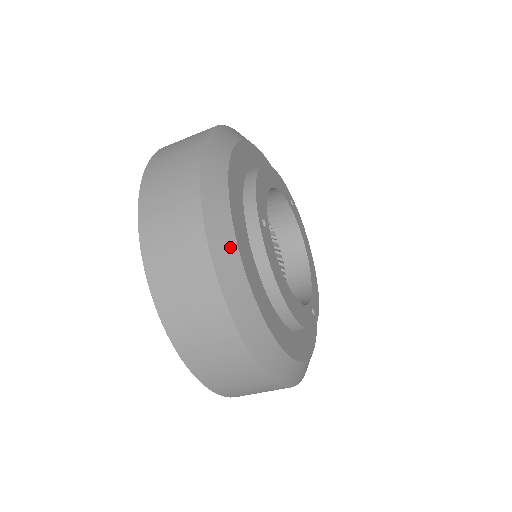
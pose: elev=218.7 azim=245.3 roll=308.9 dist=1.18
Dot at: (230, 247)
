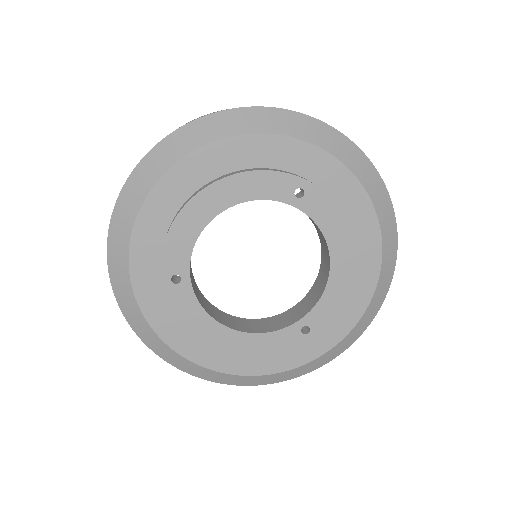
Dot at: (134, 309)
